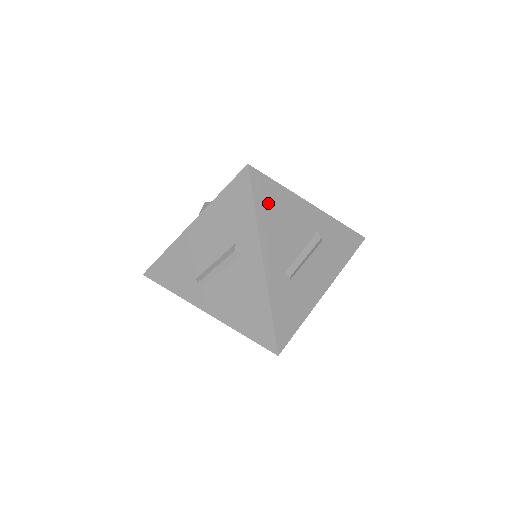
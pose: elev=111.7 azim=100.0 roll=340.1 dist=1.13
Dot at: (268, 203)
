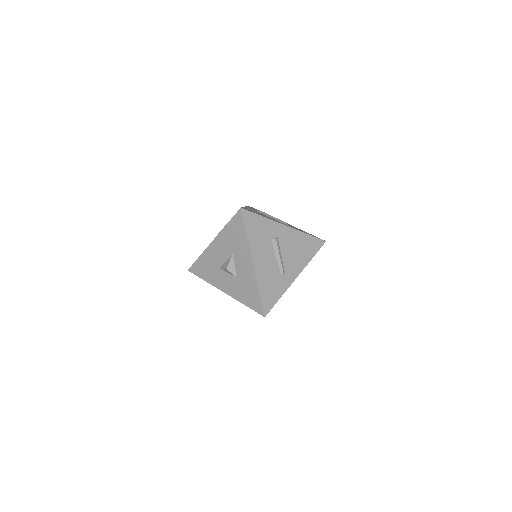
Dot at: occluded
